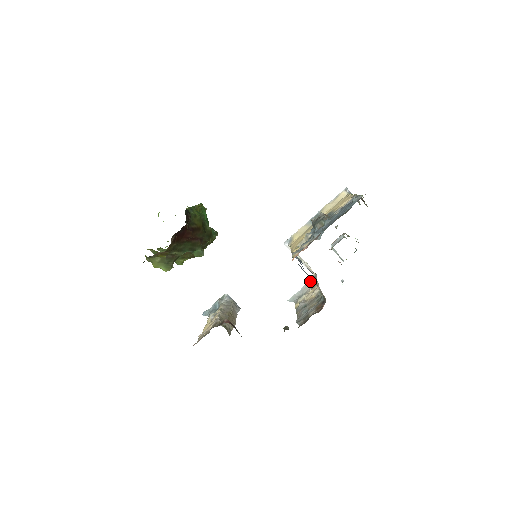
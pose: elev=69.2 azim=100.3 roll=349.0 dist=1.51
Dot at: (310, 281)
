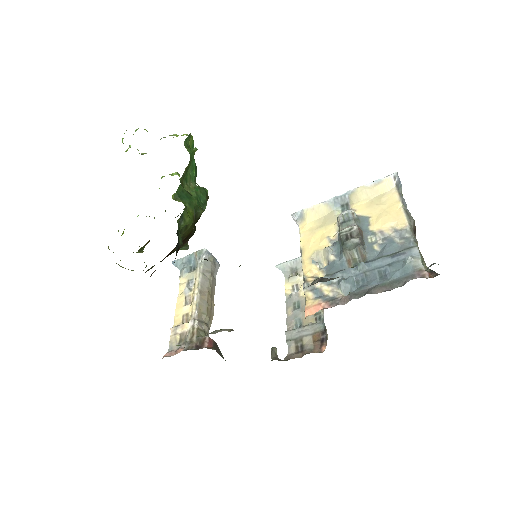
Dot at: occluded
